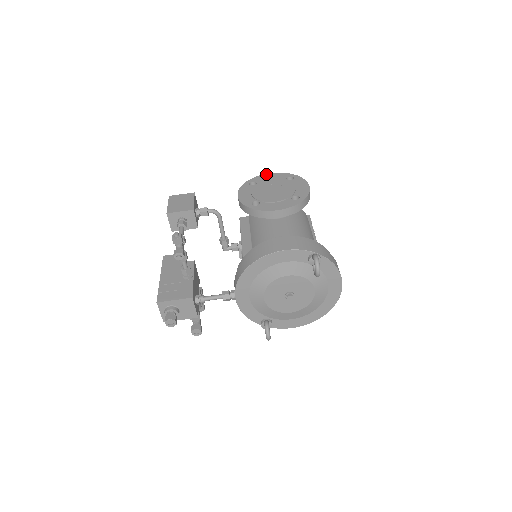
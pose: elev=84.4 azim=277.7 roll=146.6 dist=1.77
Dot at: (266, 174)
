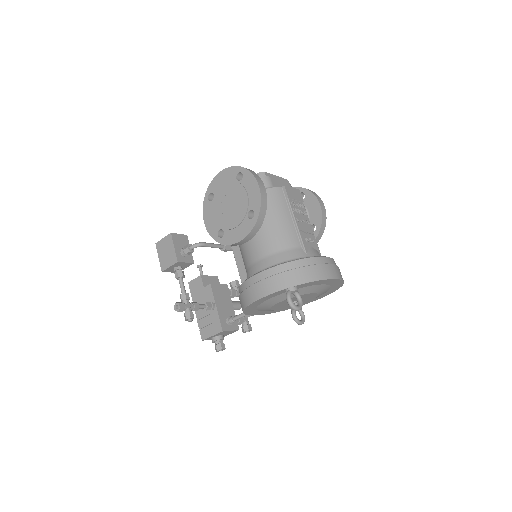
Dot at: (217, 175)
